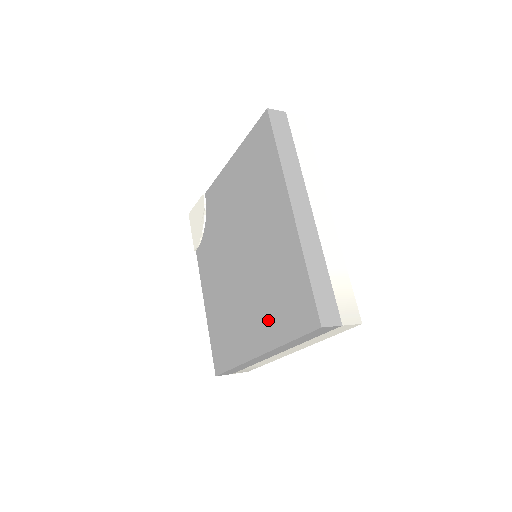
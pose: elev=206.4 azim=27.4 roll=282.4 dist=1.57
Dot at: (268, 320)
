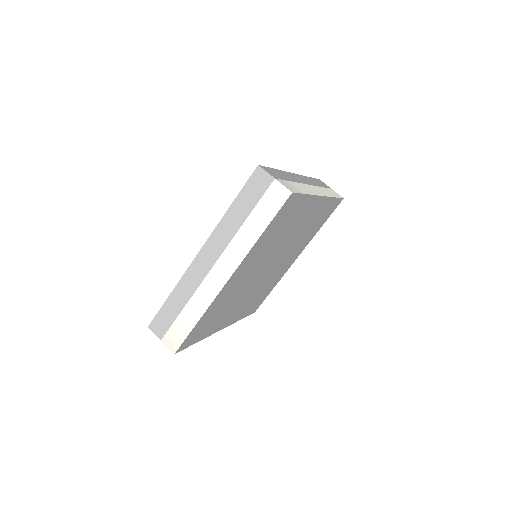
Dot at: occluded
